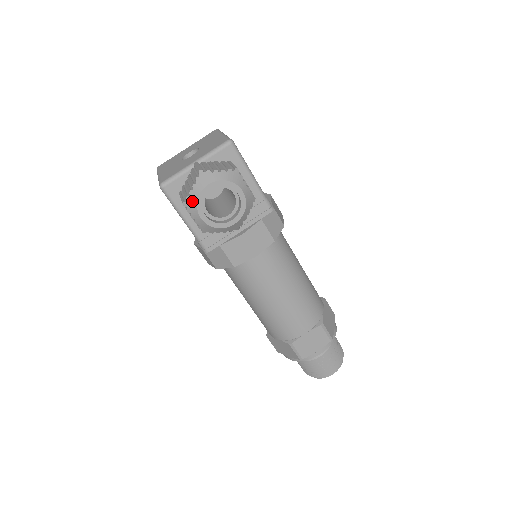
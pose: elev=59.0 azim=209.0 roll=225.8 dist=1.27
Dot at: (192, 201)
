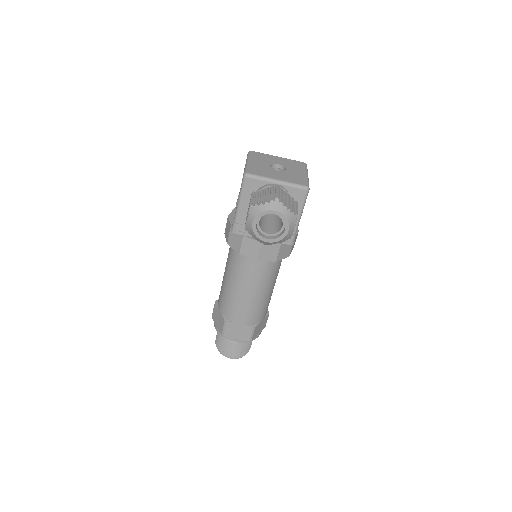
Dot at: (257, 210)
